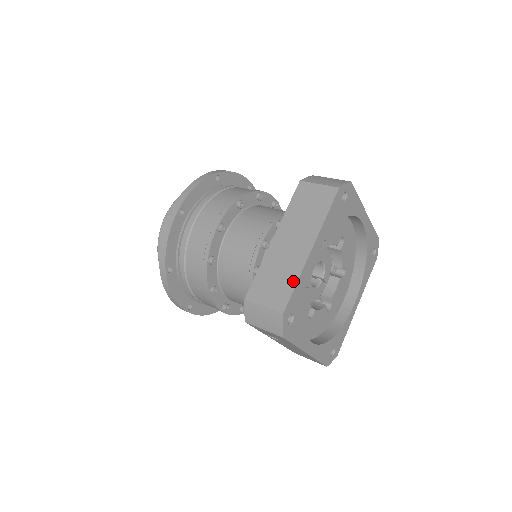
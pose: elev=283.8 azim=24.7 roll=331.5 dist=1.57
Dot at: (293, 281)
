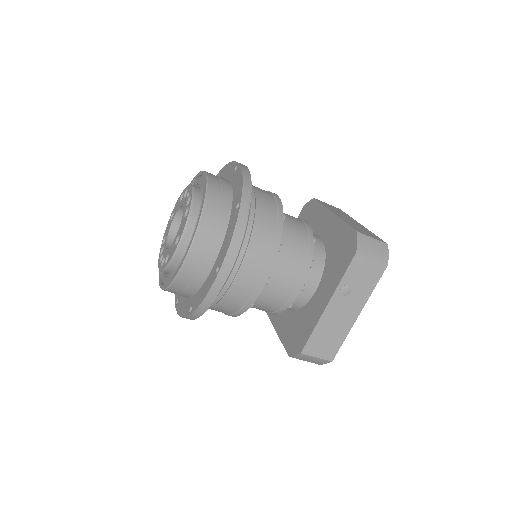
Dot at: (372, 233)
